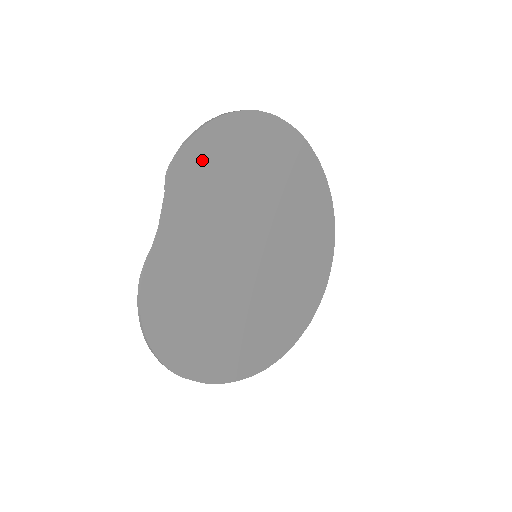
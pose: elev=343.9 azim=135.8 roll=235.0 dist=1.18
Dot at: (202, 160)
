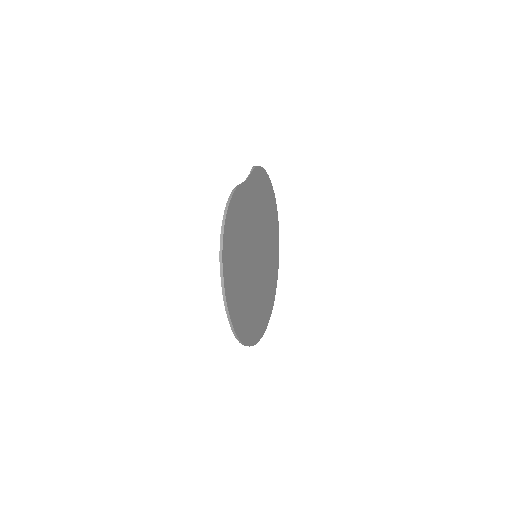
Dot at: (261, 181)
